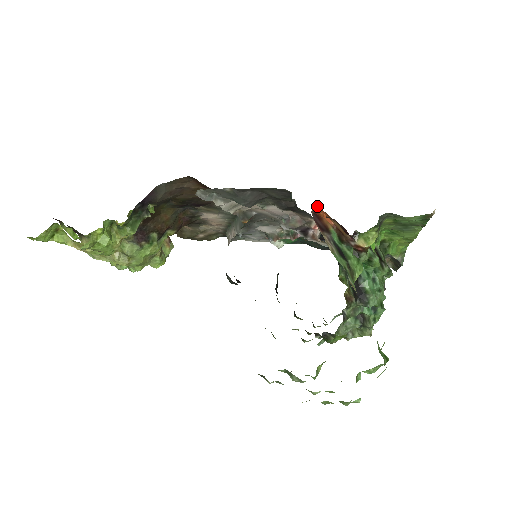
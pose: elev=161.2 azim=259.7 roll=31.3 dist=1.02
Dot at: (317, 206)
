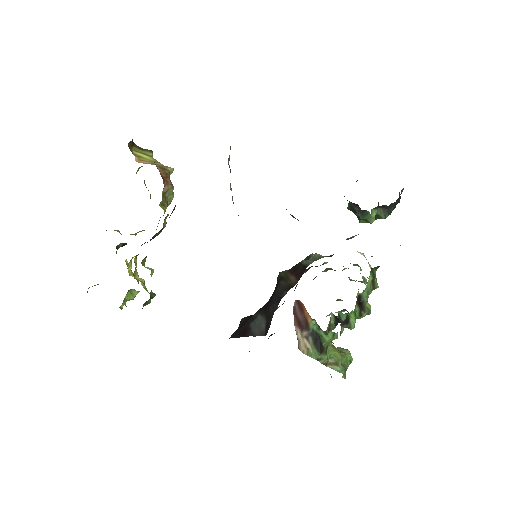
Dot at: occluded
